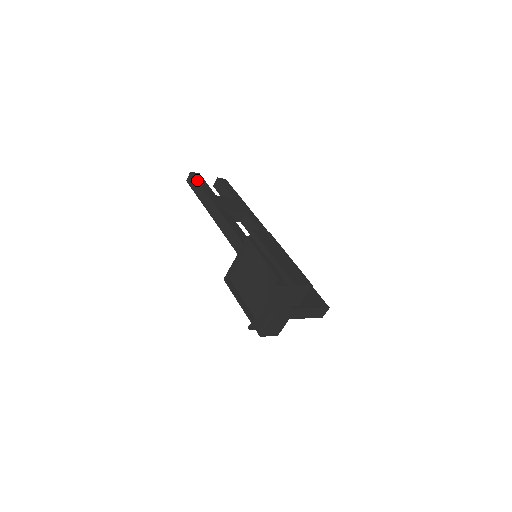
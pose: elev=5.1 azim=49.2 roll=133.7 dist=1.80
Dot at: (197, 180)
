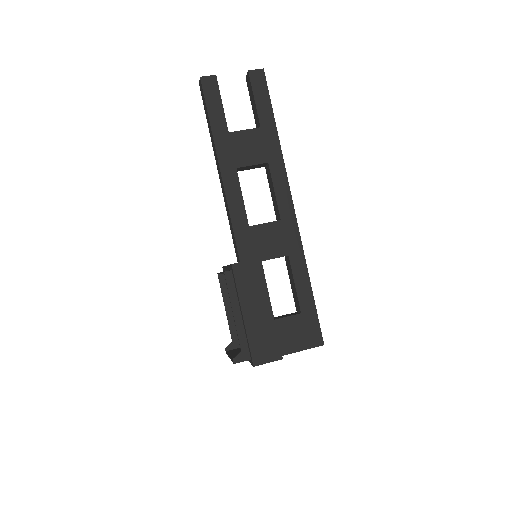
Dot at: (206, 100)
